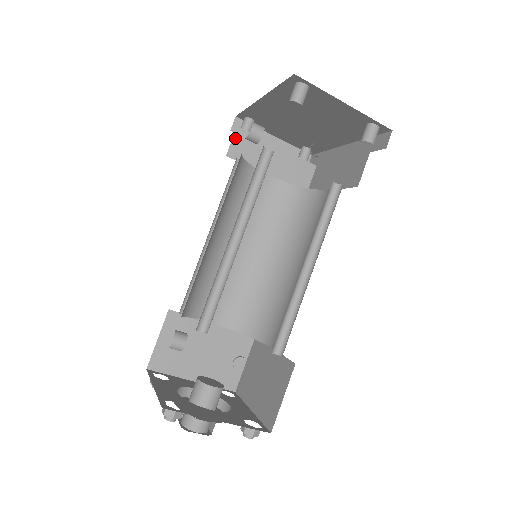
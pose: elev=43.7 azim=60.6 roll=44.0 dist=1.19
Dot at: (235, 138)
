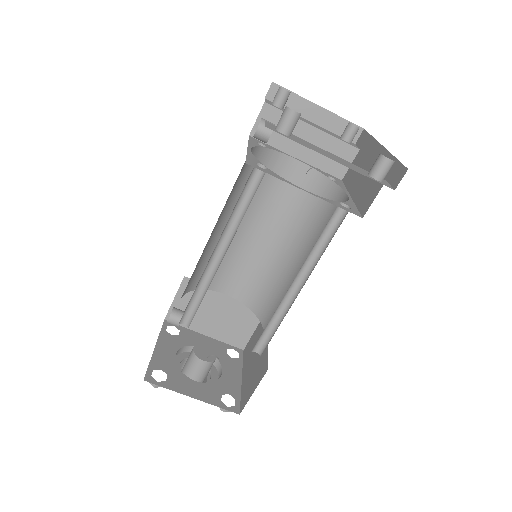
Dot at: (261, 116)
